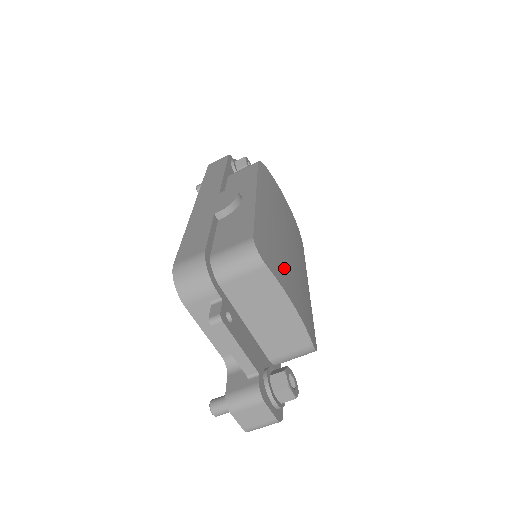
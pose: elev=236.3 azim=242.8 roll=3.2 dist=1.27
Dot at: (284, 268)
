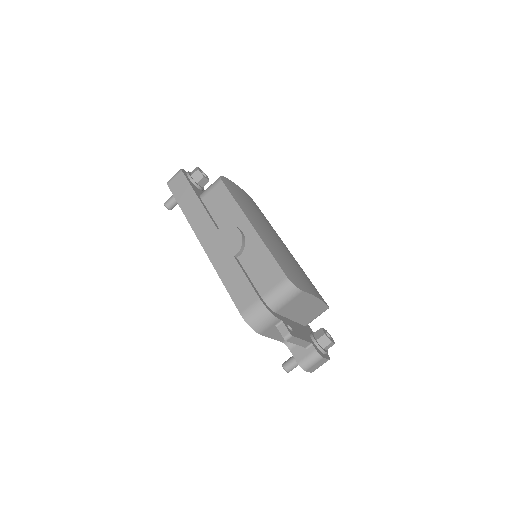
Dot at: (299, 274)
